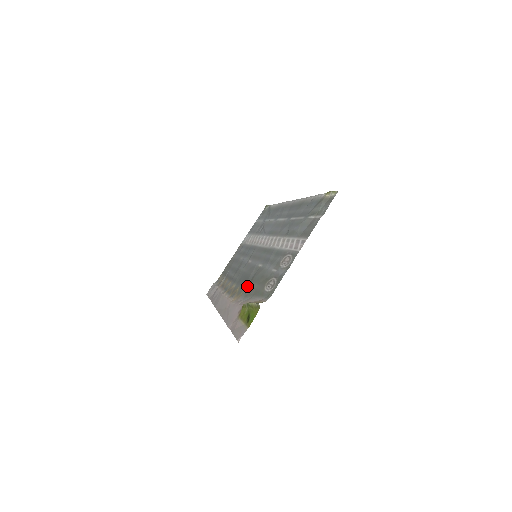
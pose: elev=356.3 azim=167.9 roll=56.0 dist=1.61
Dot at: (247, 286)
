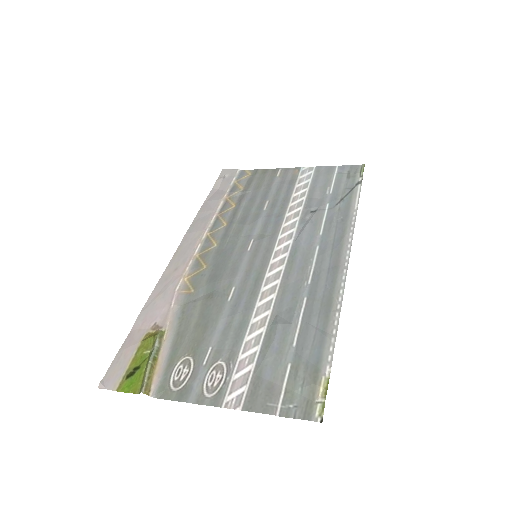
Dot at: (201, 294)
